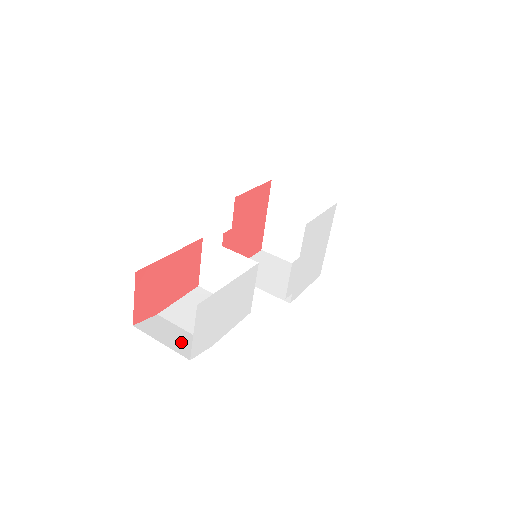
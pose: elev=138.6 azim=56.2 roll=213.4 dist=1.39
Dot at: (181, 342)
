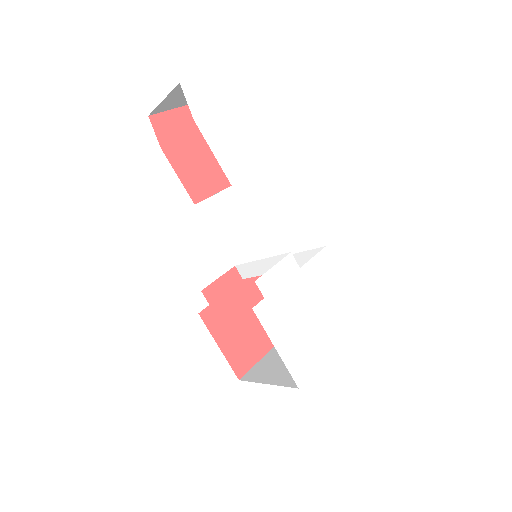
Dot at: occluded
